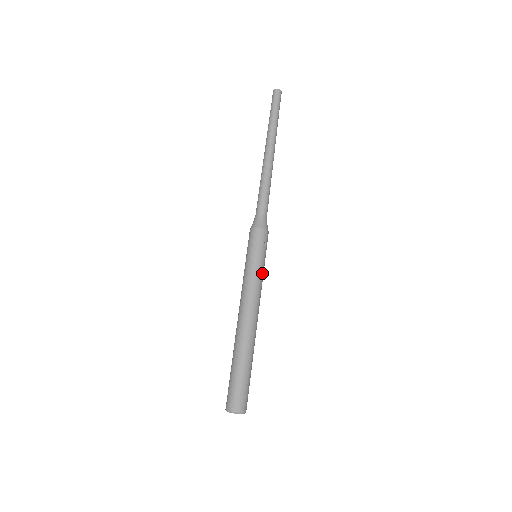
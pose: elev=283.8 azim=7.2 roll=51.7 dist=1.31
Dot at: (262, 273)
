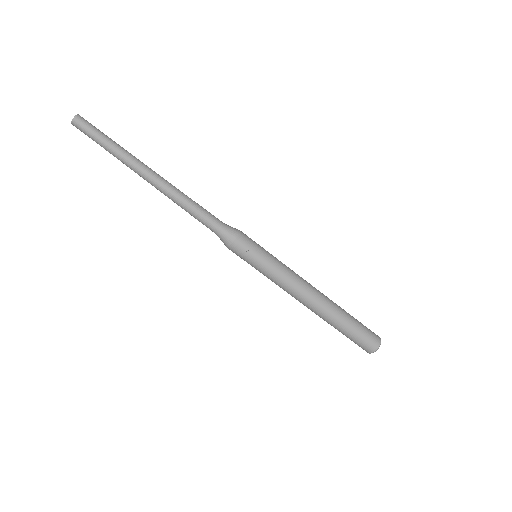
Dot at: (274, 267)
